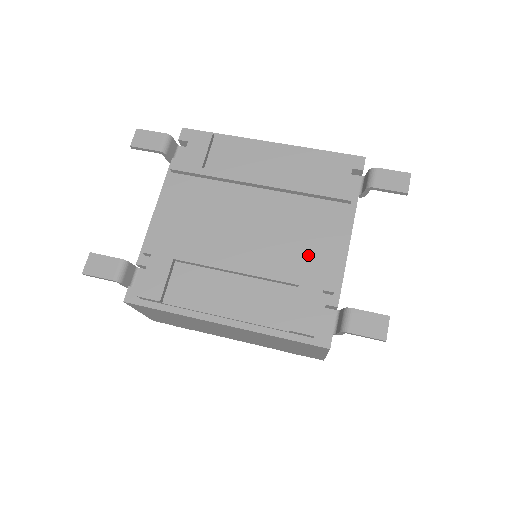
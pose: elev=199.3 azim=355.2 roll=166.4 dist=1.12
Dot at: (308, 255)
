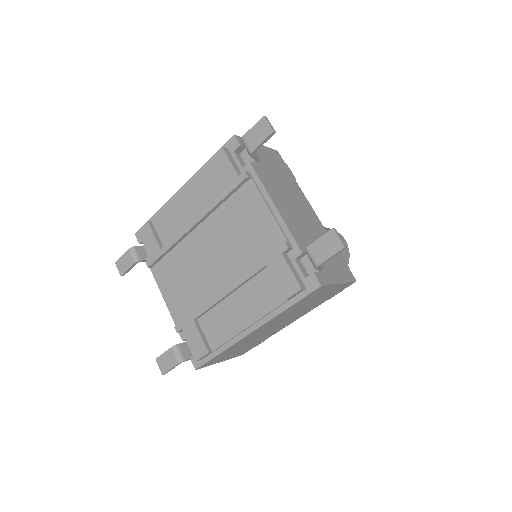
Dot at: (257, 239)
